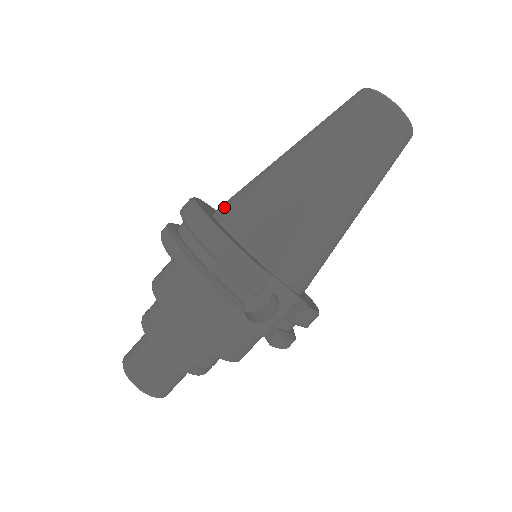
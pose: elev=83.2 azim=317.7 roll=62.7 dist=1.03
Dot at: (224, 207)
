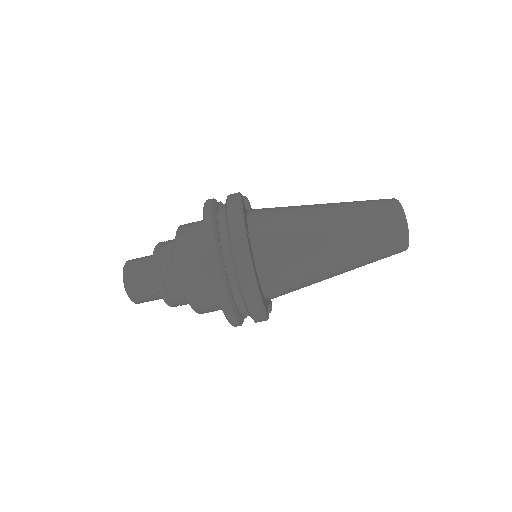
Dot at: (263, 250)
